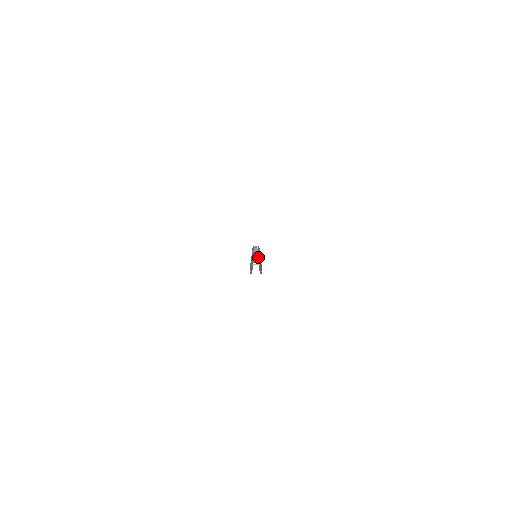
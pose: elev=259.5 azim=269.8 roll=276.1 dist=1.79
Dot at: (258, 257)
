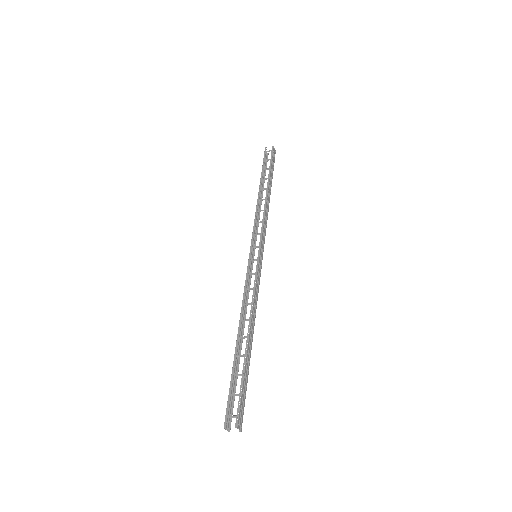
Dot at: occluded
